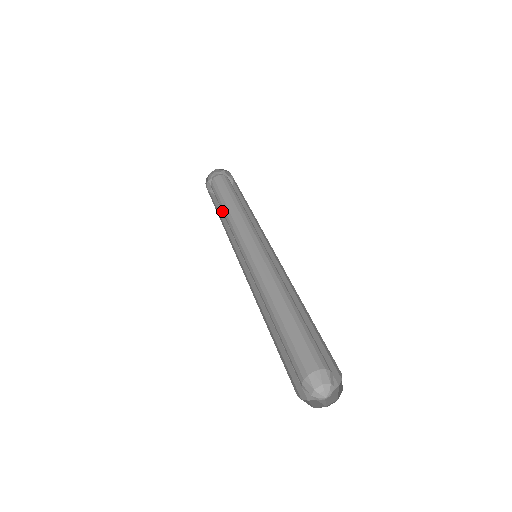
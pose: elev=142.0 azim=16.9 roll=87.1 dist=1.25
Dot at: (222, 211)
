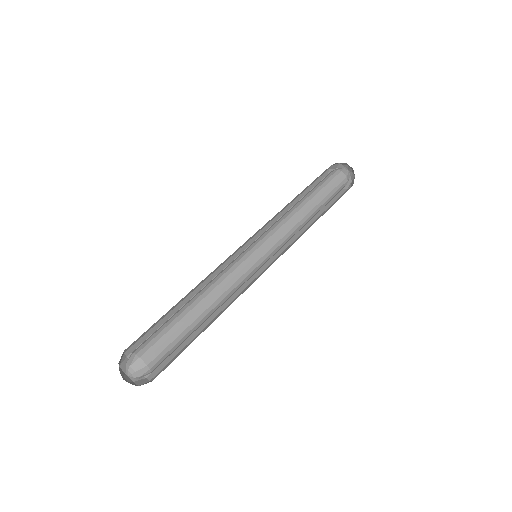
Dot at: (303, 197)
